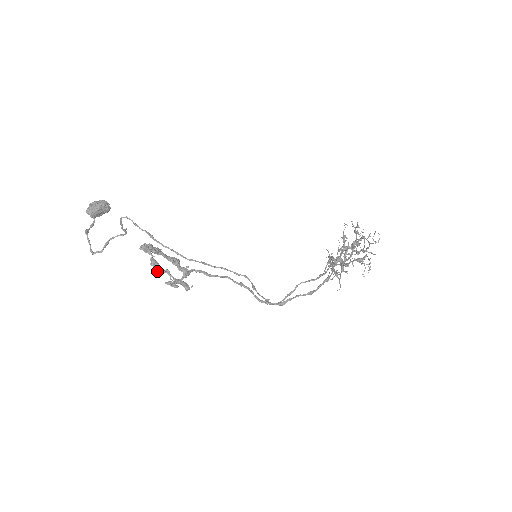
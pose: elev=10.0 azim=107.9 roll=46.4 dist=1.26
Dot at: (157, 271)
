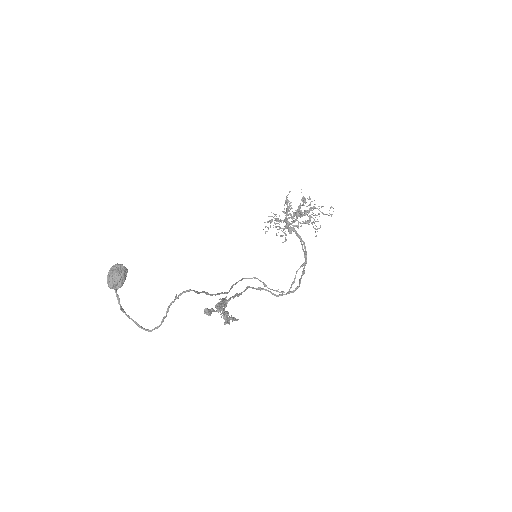
Dot at: occluded
